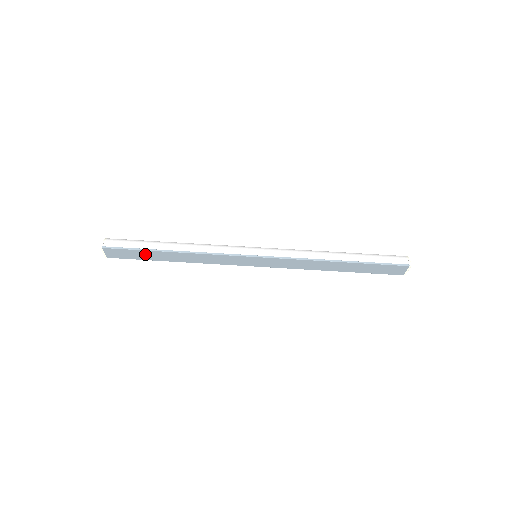
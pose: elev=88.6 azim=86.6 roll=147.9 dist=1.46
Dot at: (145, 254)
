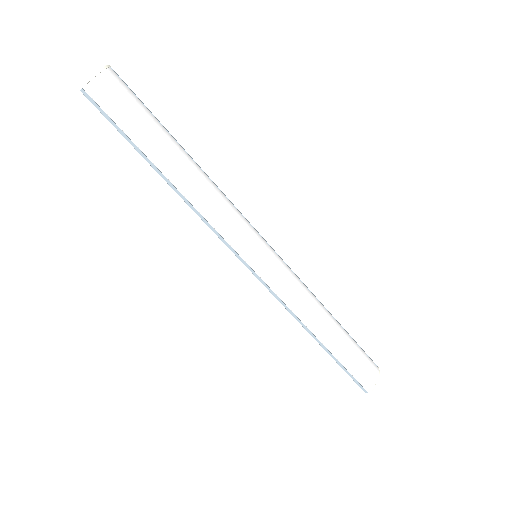
Dot at: occluded
